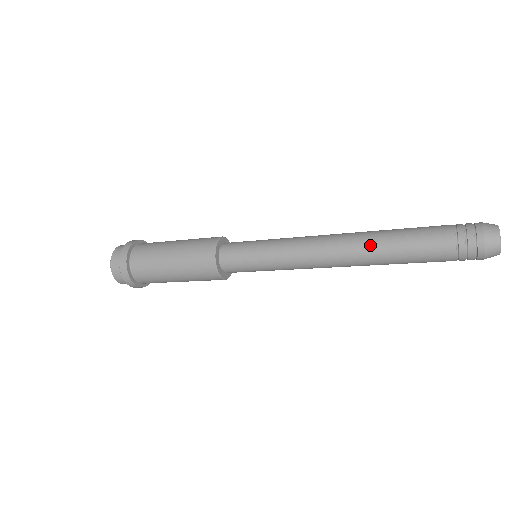
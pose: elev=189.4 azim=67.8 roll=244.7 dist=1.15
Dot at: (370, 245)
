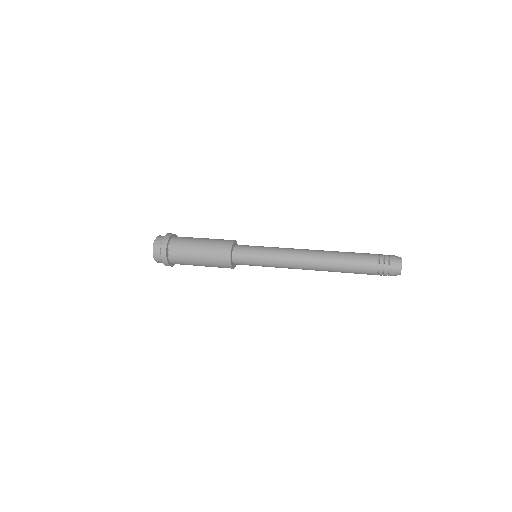
Dot at: (330, 261)
